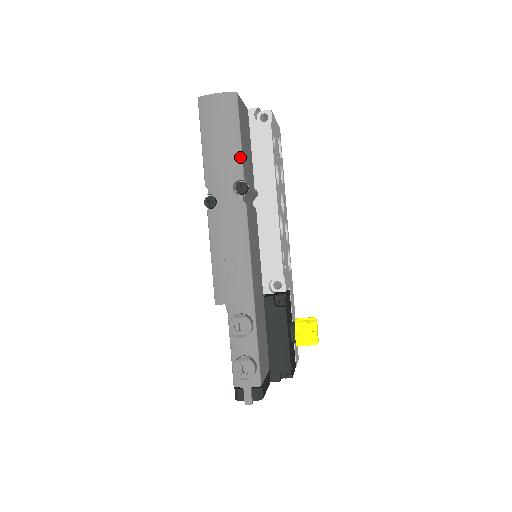
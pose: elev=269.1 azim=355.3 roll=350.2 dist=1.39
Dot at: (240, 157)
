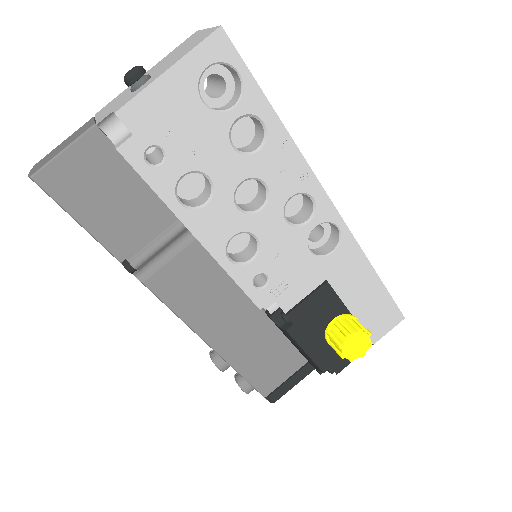
Dot at: (99, 242)
